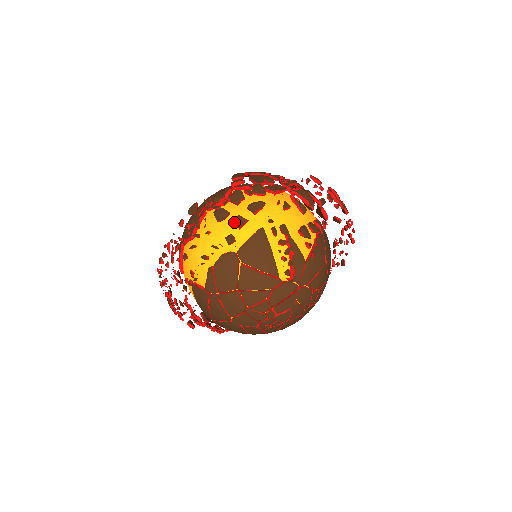
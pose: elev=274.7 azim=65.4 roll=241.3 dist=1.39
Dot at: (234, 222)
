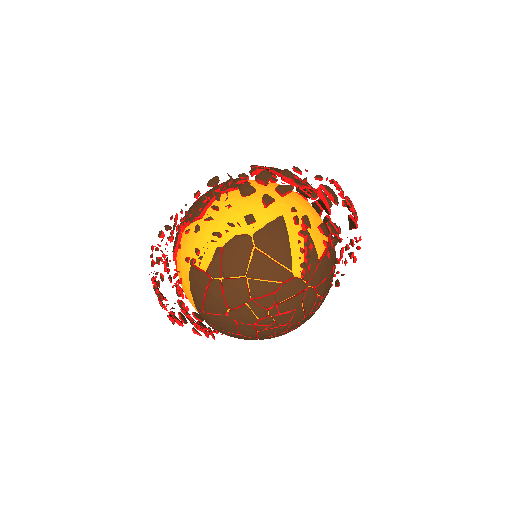
Dot at: (252, 206)
